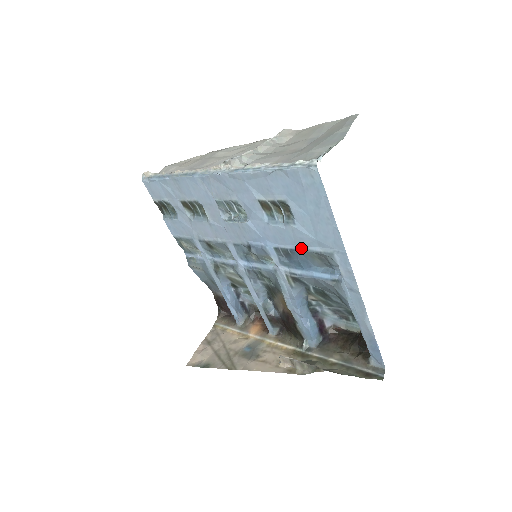
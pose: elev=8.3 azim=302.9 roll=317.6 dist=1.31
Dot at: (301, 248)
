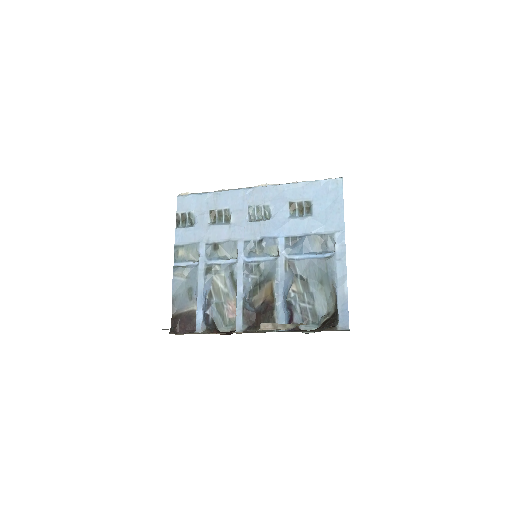
Dot at: (310, 234)
